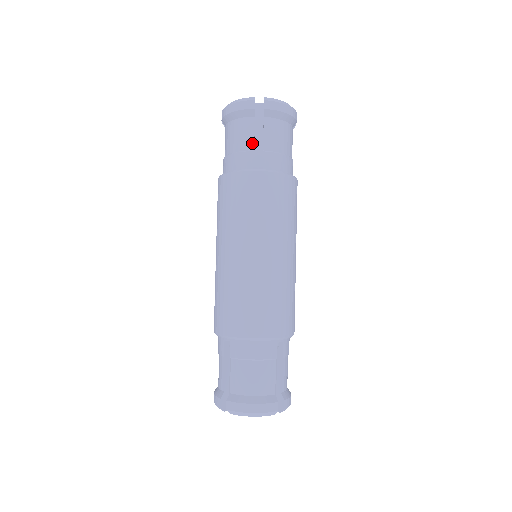
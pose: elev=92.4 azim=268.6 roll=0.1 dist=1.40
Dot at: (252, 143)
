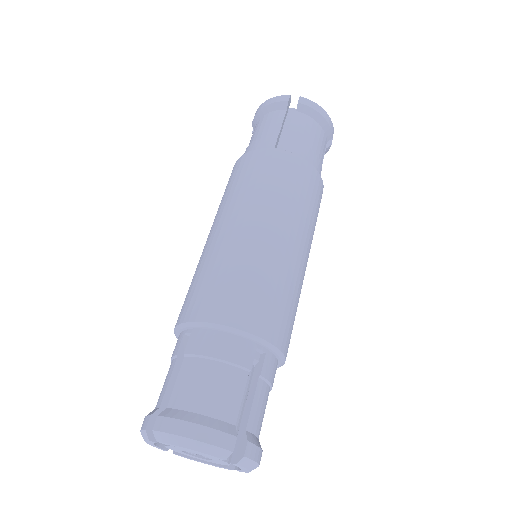
Dot at: (278, 130)
